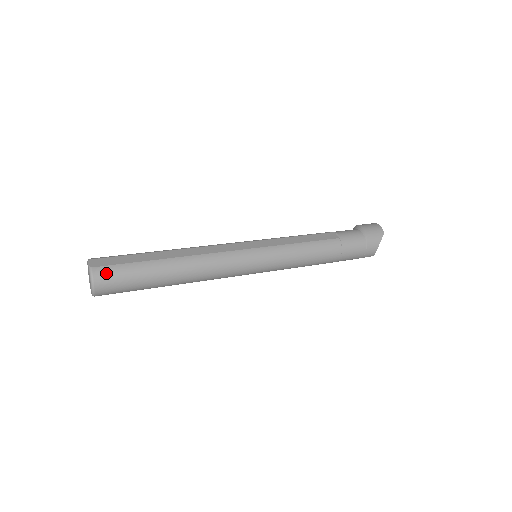
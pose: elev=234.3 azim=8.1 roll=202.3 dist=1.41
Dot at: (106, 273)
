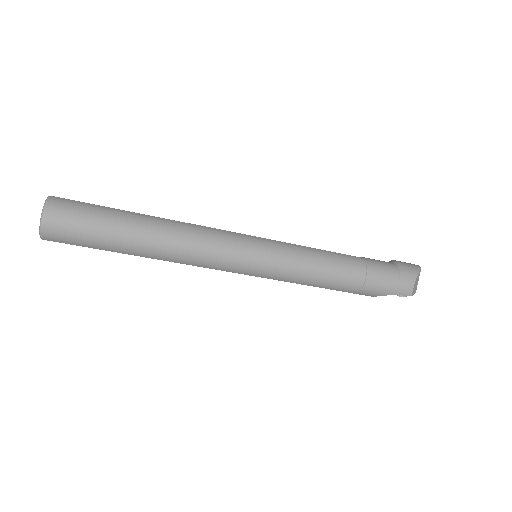
Dot at: (65, 203)
